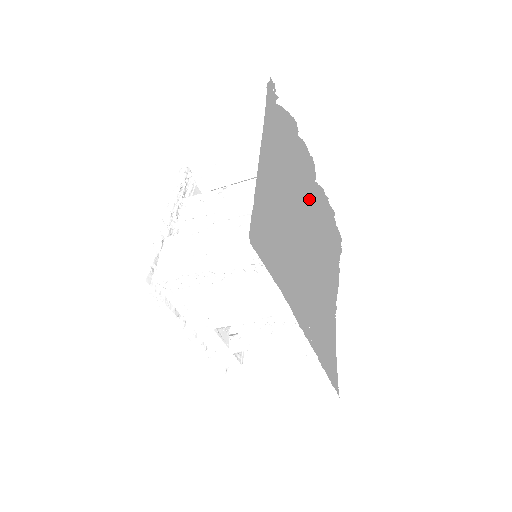
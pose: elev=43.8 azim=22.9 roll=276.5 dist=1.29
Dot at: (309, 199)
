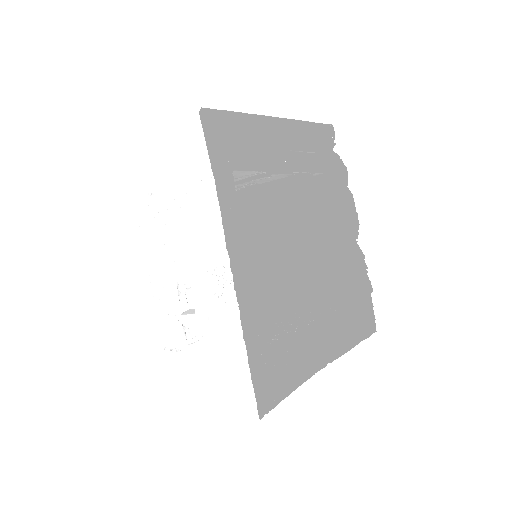
Dot at: (340, 248)
